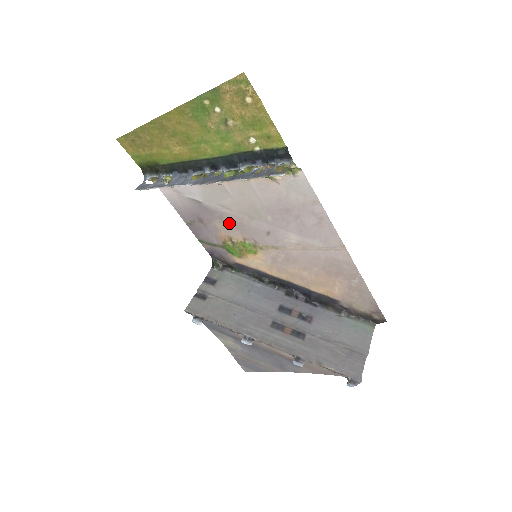
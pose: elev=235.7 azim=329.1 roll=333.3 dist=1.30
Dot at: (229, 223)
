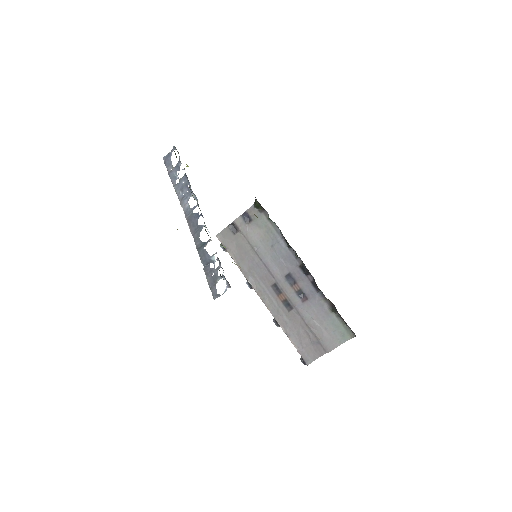
Dot at: occluded
